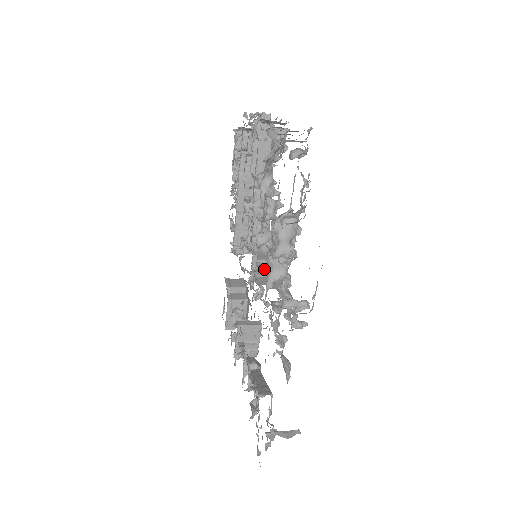
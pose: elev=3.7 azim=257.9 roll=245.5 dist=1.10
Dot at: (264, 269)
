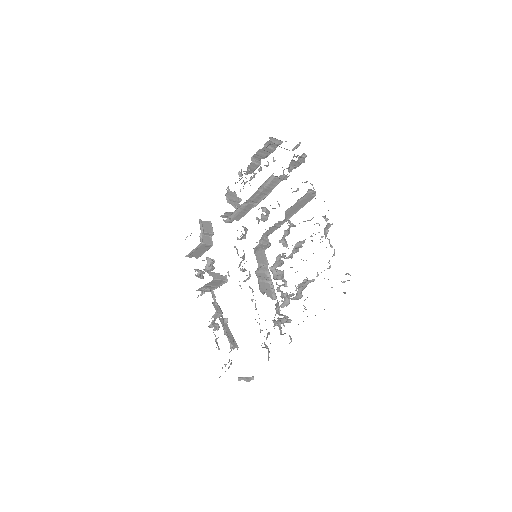
Dot at: (262, 273)
